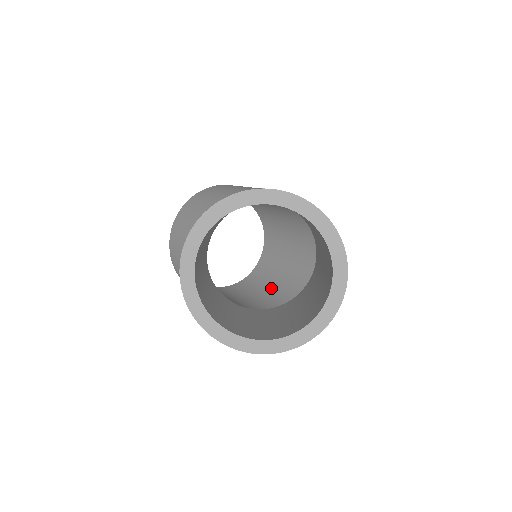
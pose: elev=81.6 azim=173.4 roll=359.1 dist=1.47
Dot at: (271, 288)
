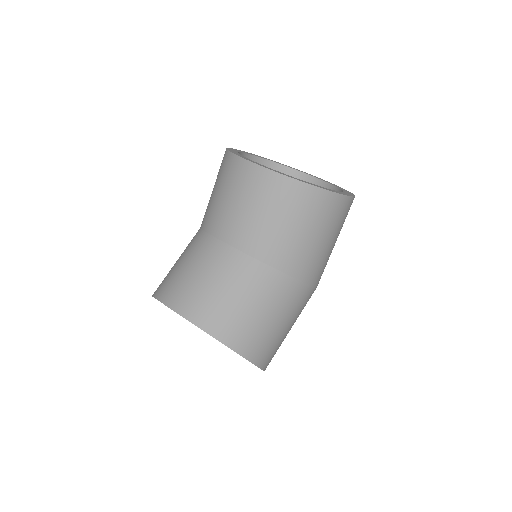
Dot at: occluded
